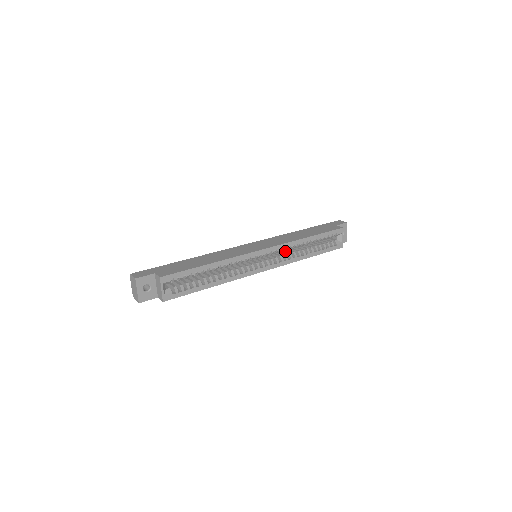
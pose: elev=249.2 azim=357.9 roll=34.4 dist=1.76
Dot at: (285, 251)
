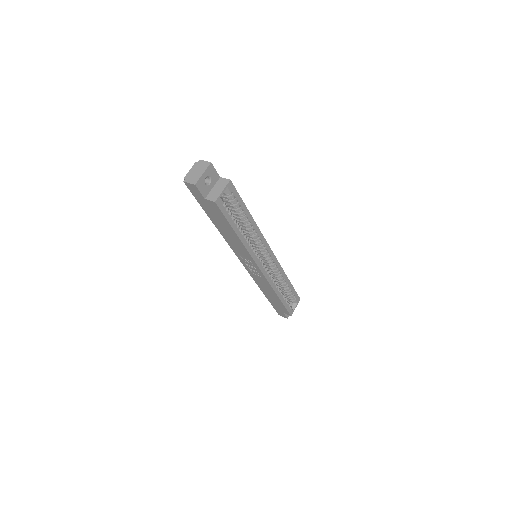
Dot at: occluded
